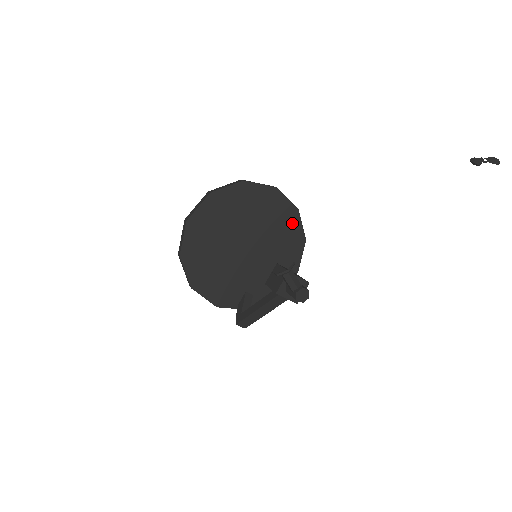
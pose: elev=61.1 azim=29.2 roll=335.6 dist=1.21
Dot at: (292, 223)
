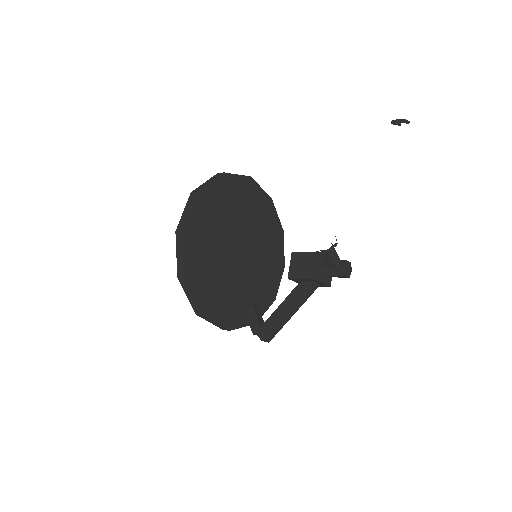
Dot at: (270, 214)
